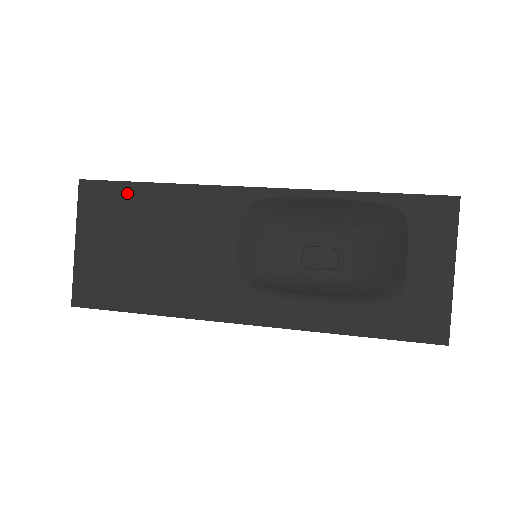
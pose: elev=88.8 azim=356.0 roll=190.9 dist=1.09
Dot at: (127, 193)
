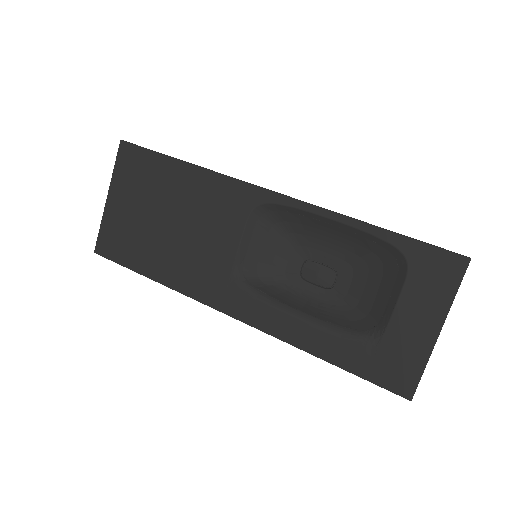
Dot at: (157, 164)
